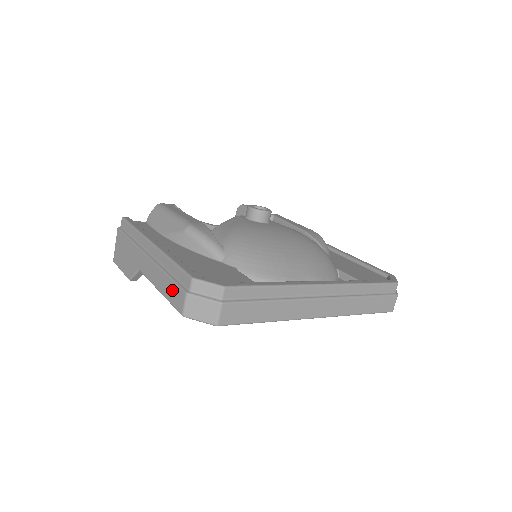
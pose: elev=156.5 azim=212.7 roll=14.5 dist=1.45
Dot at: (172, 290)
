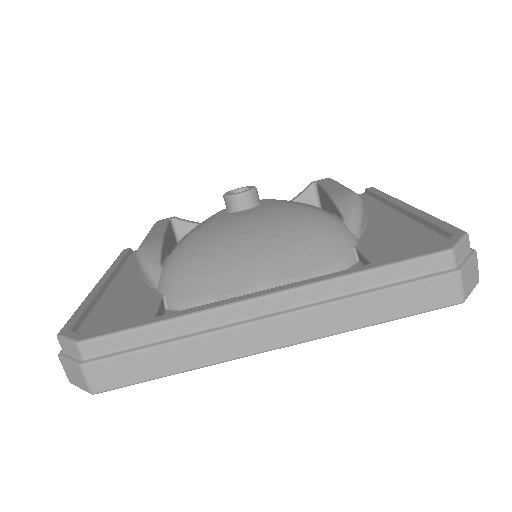
Dot at: occluded
